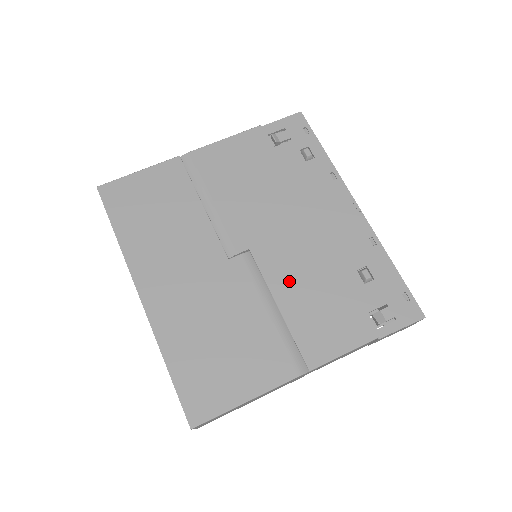
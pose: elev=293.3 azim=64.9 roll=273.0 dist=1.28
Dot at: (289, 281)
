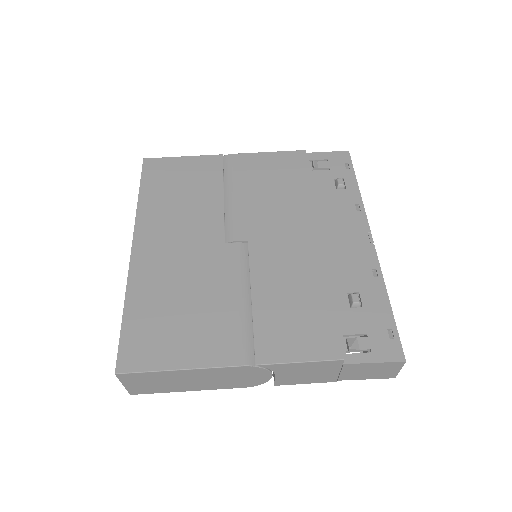
Dot at: (273, 278)
